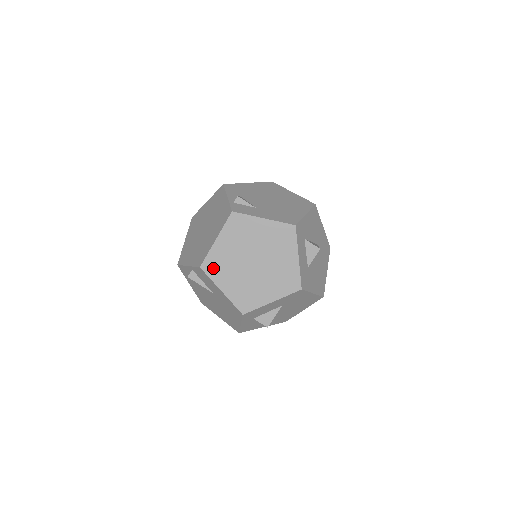
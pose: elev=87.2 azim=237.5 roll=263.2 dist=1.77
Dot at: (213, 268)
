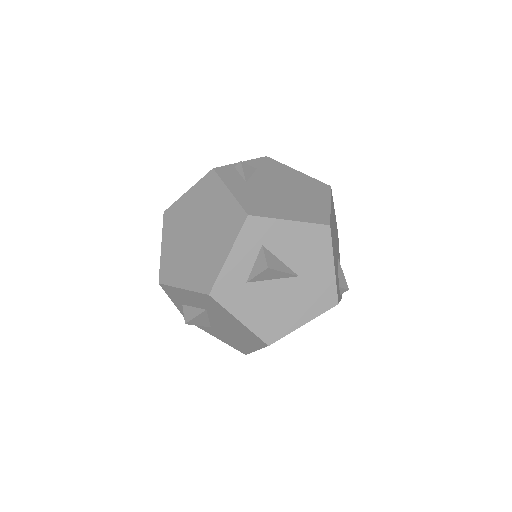
Dot at: (170, 219)
